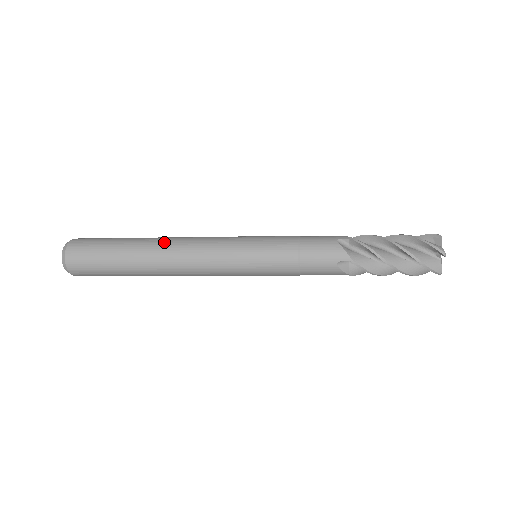
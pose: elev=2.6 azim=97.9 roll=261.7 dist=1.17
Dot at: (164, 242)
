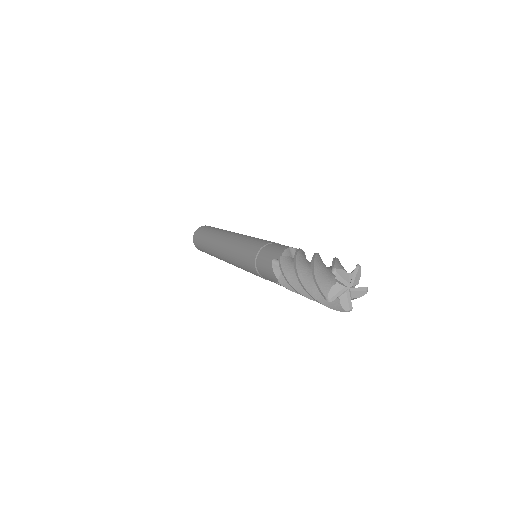
Dot at: (215, 242)
